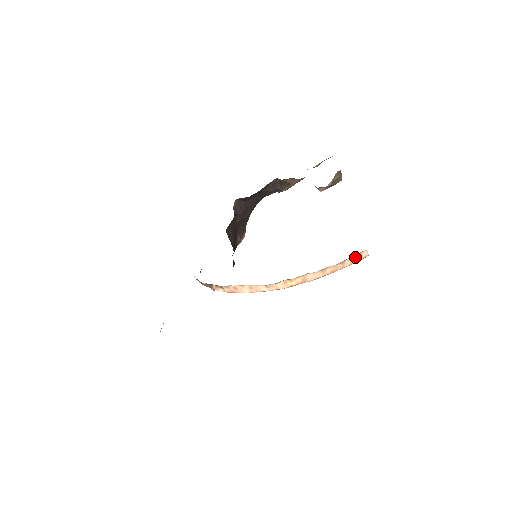
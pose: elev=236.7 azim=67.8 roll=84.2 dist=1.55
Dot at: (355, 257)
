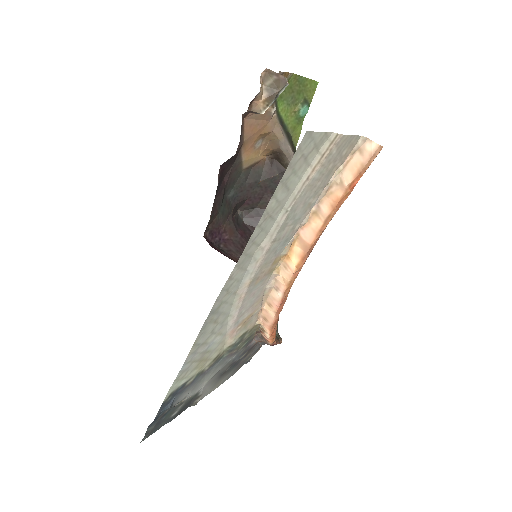
Dot at: (354, 162)
